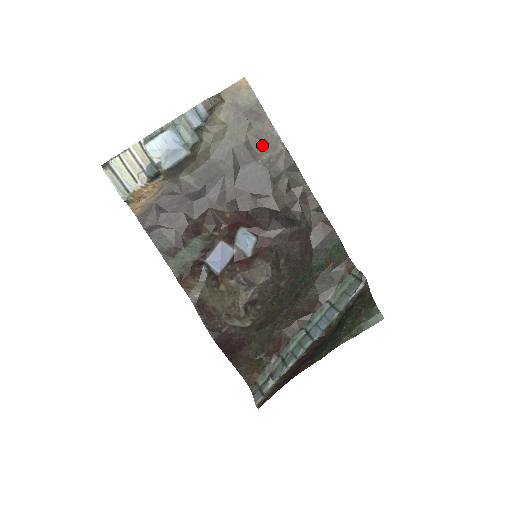
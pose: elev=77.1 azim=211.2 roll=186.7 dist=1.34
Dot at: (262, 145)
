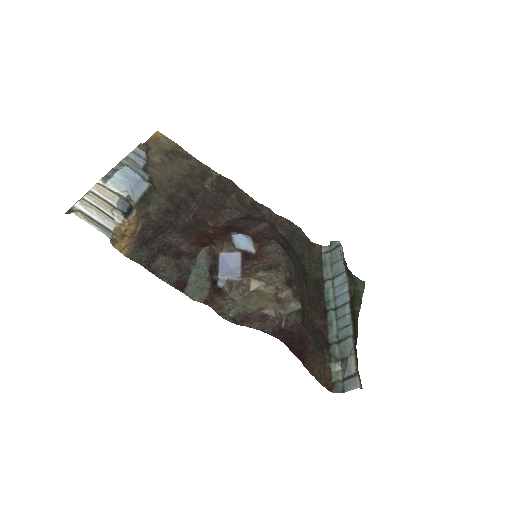
Dot at: (200, 174)
